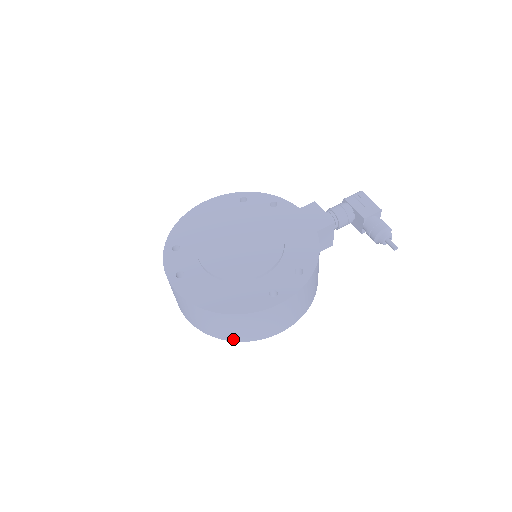
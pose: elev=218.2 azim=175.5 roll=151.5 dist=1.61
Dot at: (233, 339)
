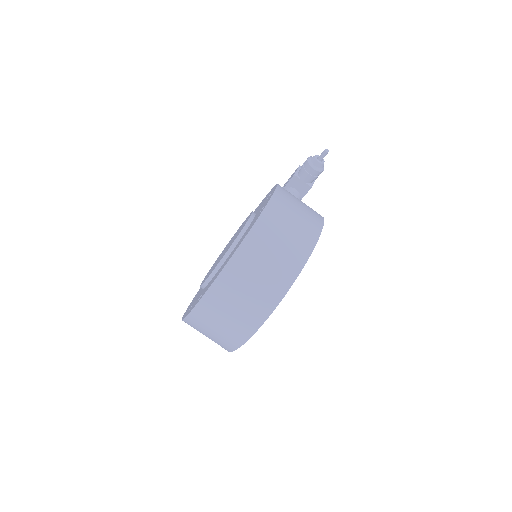
Dot at: (290, 278)
